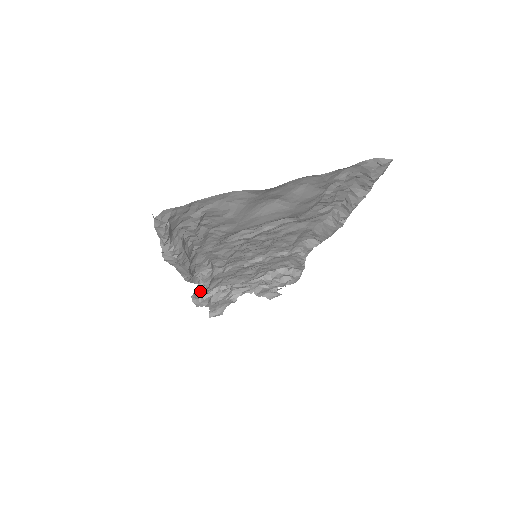
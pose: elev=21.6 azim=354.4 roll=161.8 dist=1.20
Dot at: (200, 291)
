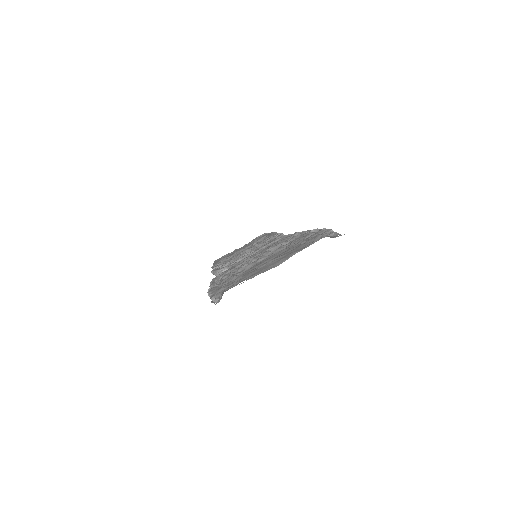
Dot at: occluded
